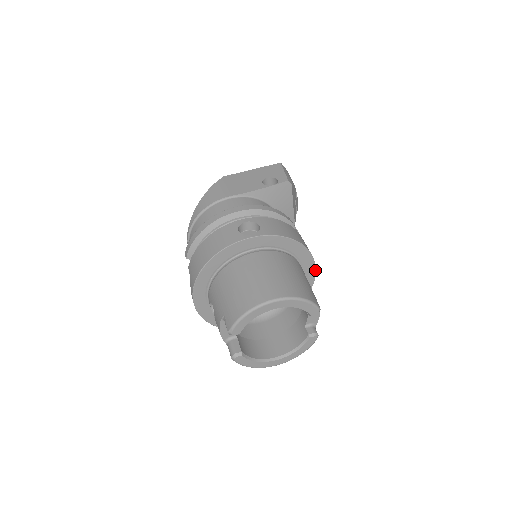
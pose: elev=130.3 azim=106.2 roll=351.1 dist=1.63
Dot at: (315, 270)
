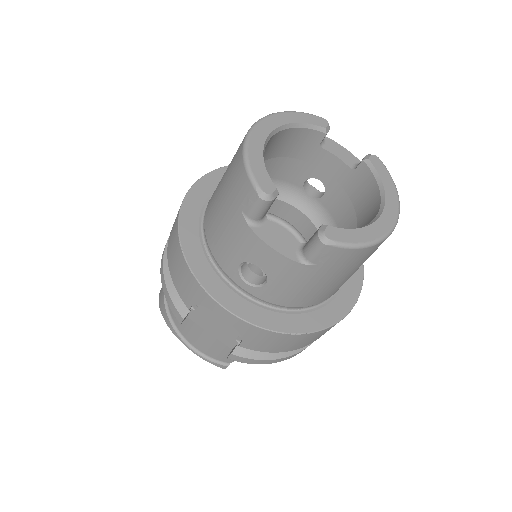
Dot at: (309, 185)
